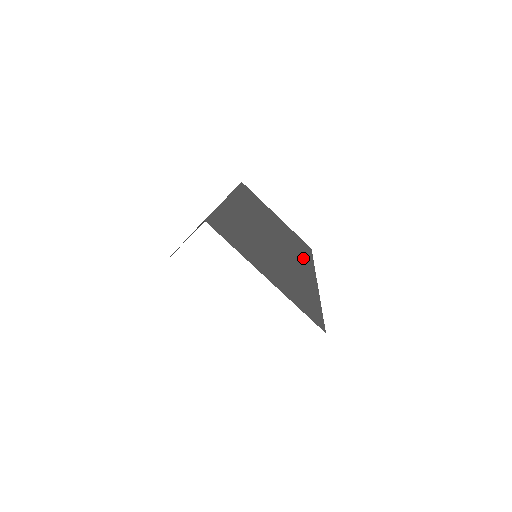
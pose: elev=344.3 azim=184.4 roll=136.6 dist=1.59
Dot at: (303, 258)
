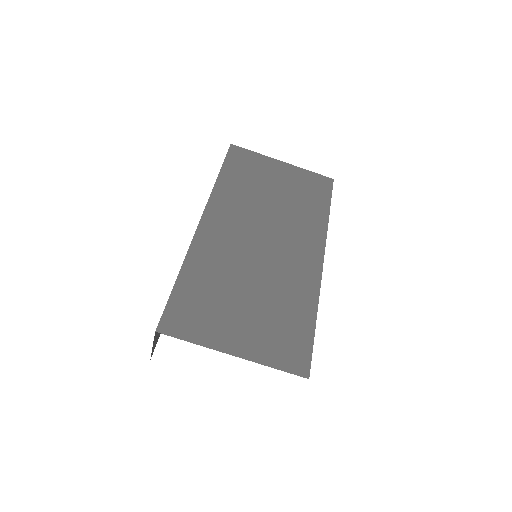
Dot at: (310, 228)
